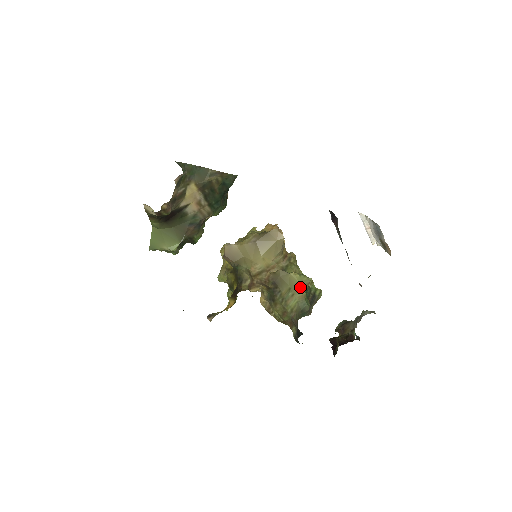
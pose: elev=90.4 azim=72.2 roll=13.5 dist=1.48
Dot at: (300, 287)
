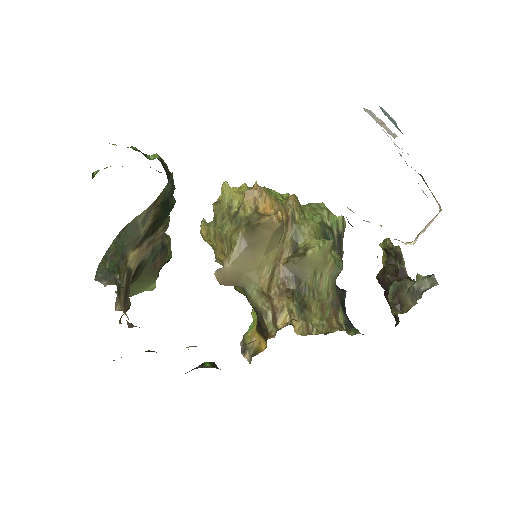
Dot at: (325, 259)
